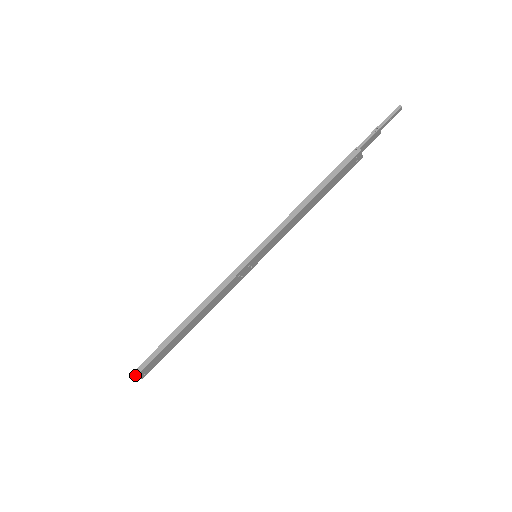
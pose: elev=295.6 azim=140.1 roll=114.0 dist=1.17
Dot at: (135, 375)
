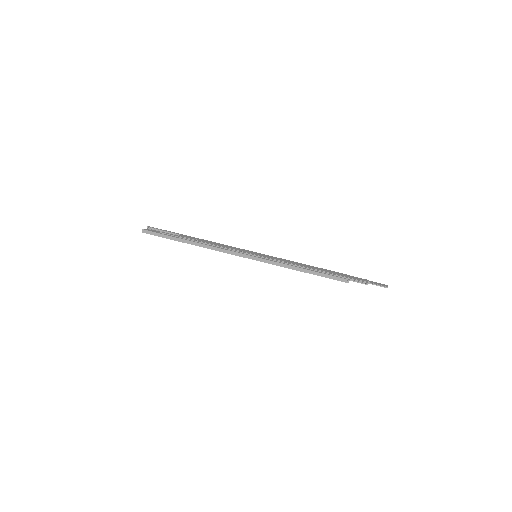
Dot at: (146, 232)
